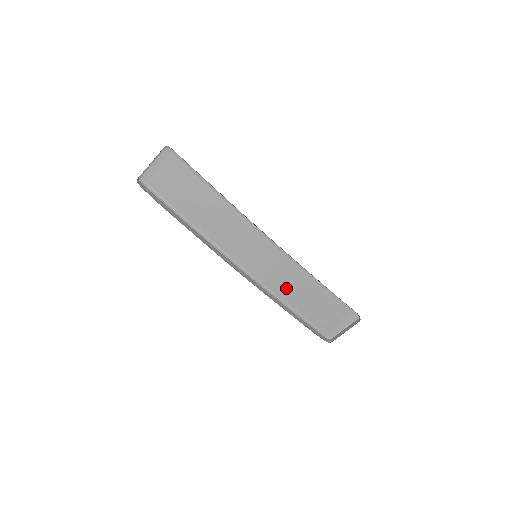
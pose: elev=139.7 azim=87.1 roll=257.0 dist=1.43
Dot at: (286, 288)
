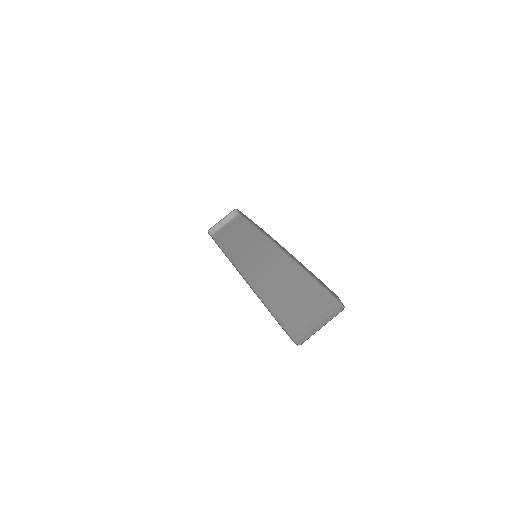
Dot at: (271, 285)
